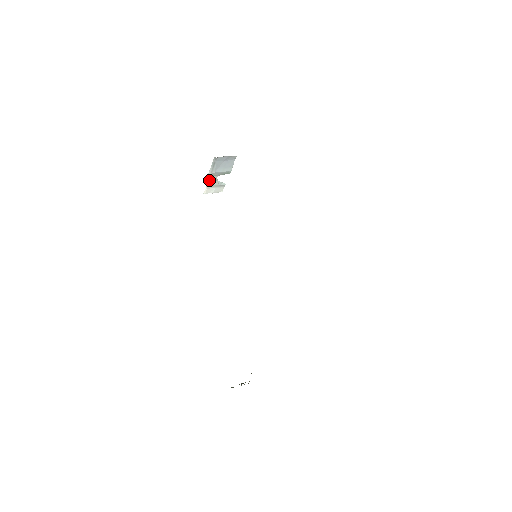
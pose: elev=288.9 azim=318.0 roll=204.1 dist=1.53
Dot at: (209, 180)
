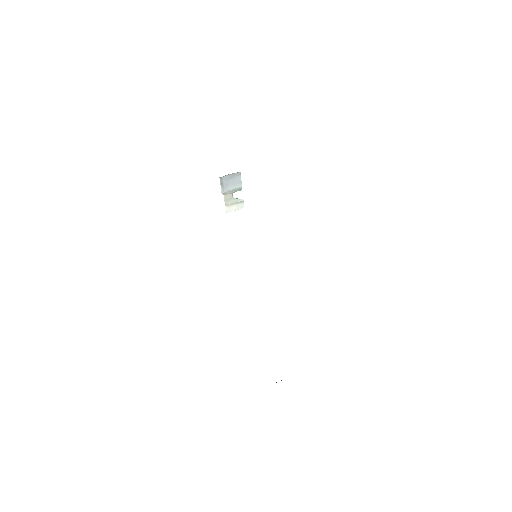
Dot at: (225, 199)
